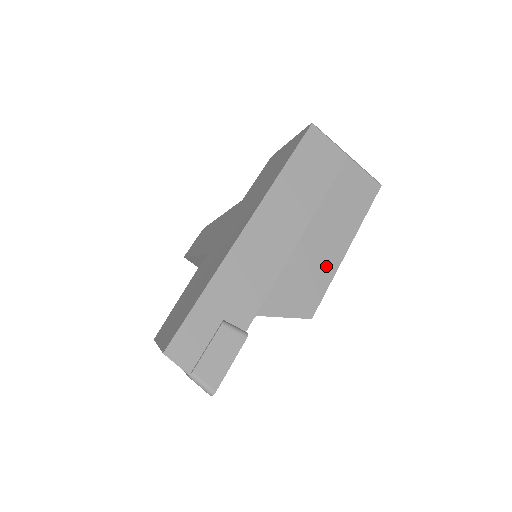
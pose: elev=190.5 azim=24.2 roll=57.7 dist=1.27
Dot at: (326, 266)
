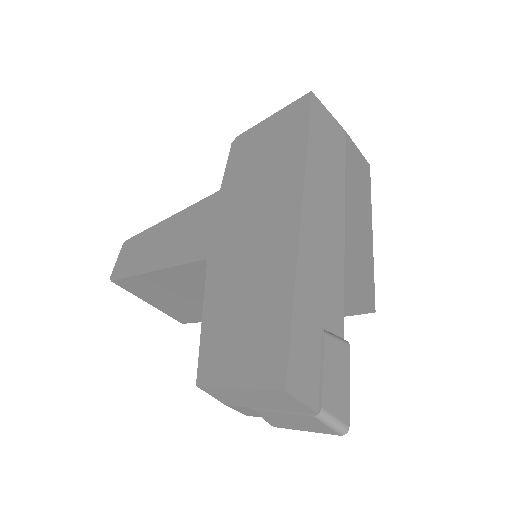
Dot at: (366, 251)
